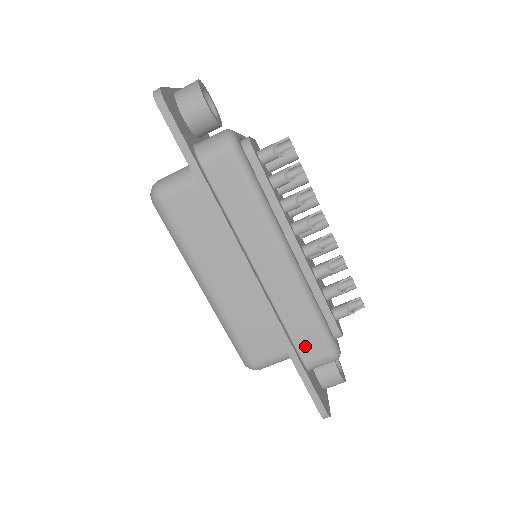
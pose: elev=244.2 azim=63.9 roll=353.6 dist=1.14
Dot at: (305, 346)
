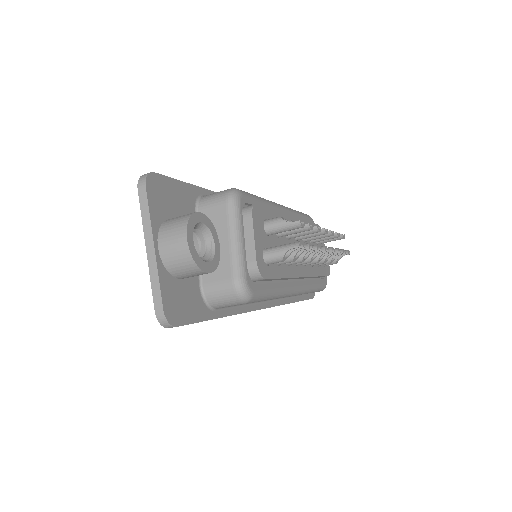
Dot at: occluded
